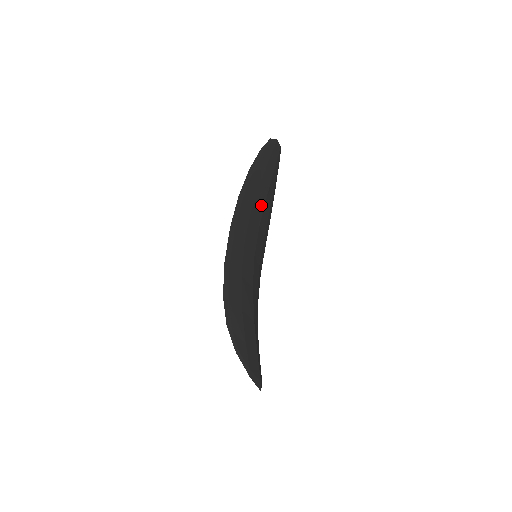
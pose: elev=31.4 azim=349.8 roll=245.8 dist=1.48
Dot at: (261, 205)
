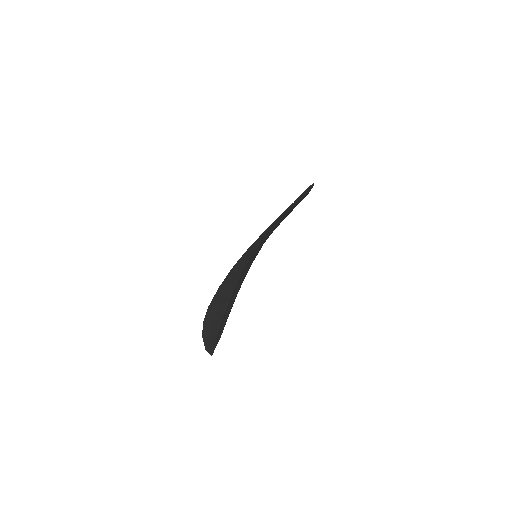
Dot at: occluded
